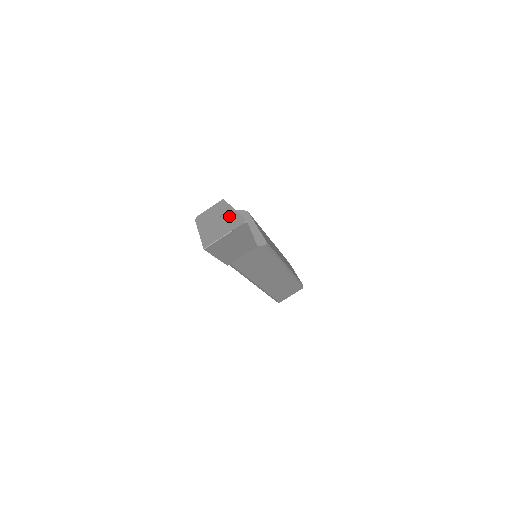
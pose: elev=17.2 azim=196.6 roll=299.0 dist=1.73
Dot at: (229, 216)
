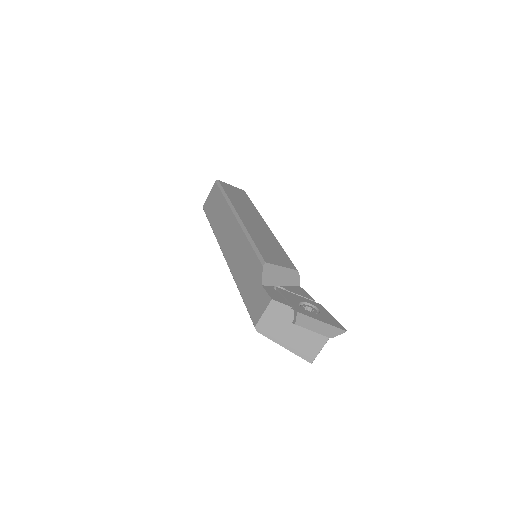
Dot at: (311, 325)
